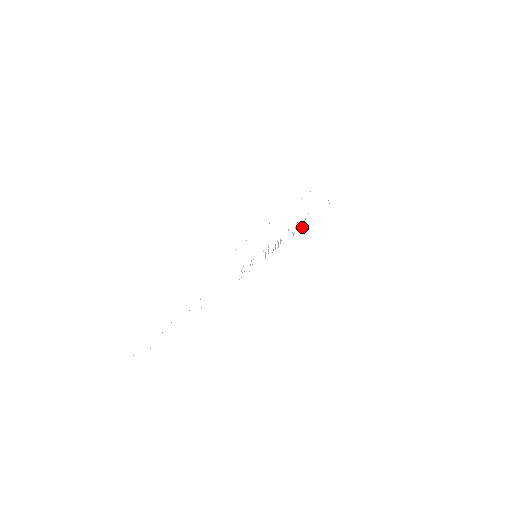
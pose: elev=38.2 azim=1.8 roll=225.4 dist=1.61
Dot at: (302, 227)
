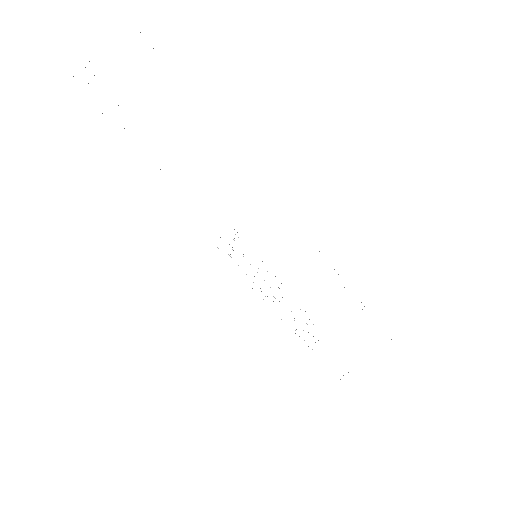
Dot at: occluded
